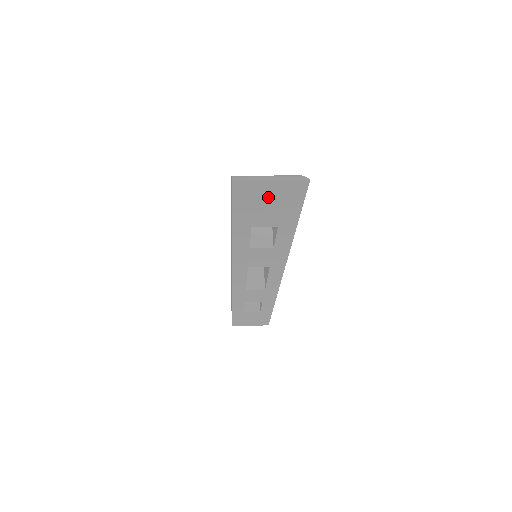
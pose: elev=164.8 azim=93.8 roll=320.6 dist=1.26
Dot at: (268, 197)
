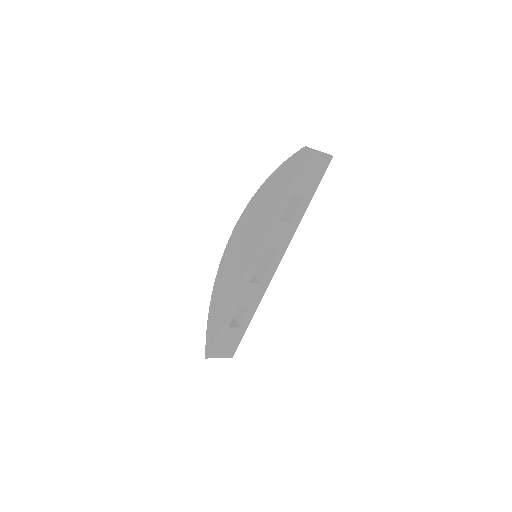
Dot at: (312, 166)
